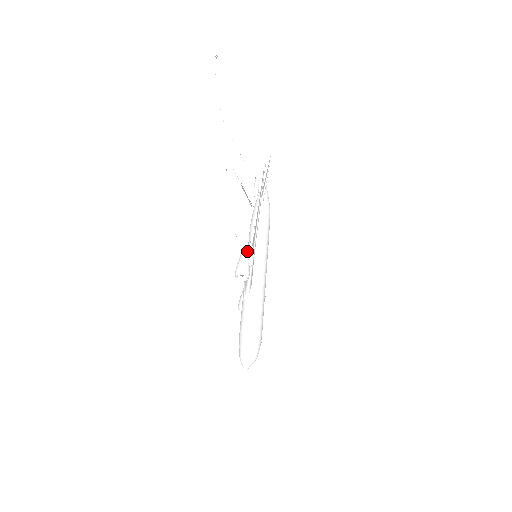
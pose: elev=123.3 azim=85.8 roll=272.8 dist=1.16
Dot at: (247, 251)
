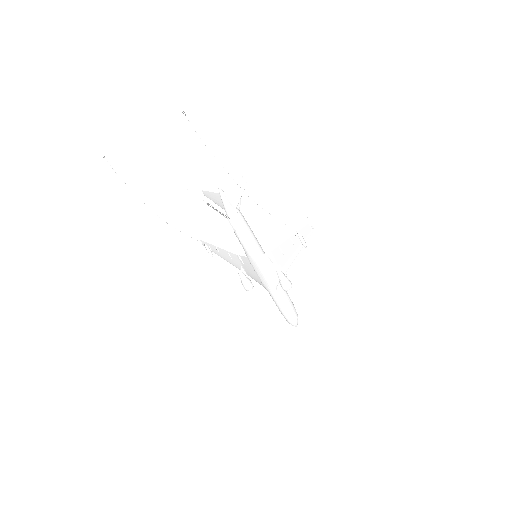
Dot at: (280, 269)
